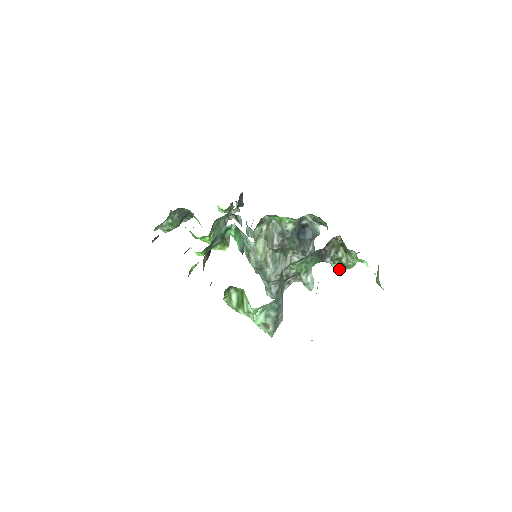
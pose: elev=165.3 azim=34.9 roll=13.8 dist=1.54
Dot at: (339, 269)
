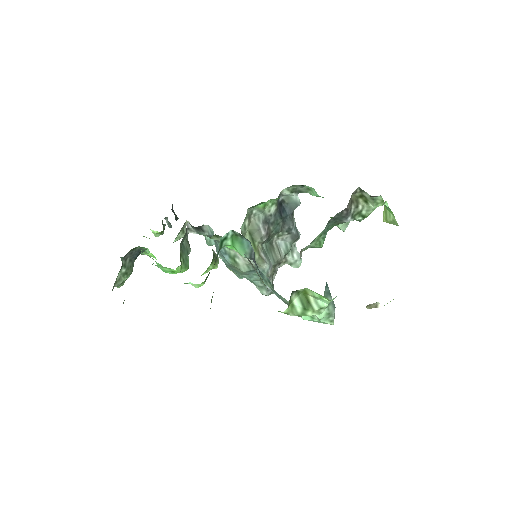
Dot at: (345, 226)
